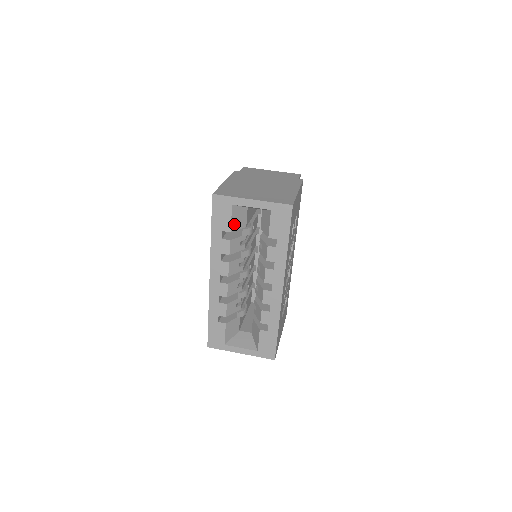
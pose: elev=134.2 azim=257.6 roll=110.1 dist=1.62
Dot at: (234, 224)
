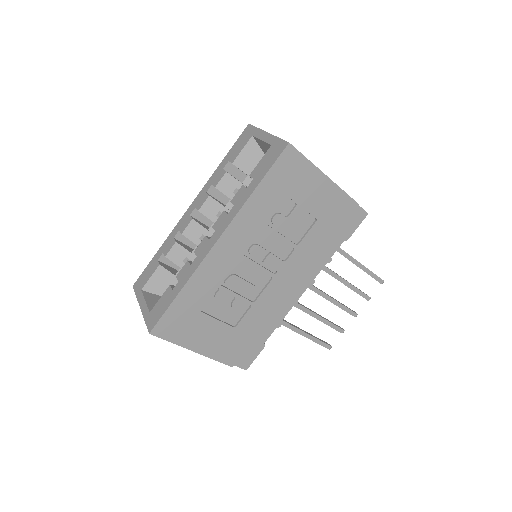
Dot at: (242, 160)
